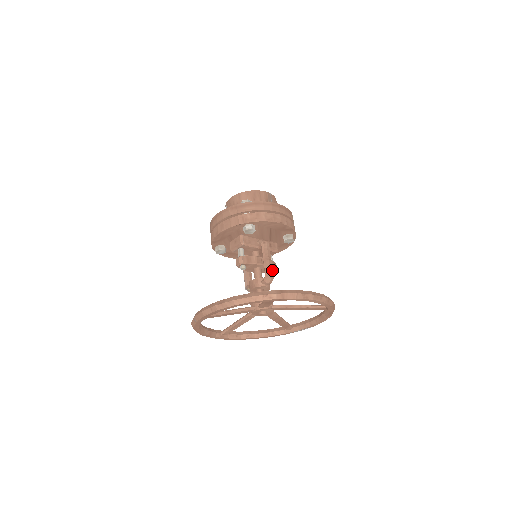
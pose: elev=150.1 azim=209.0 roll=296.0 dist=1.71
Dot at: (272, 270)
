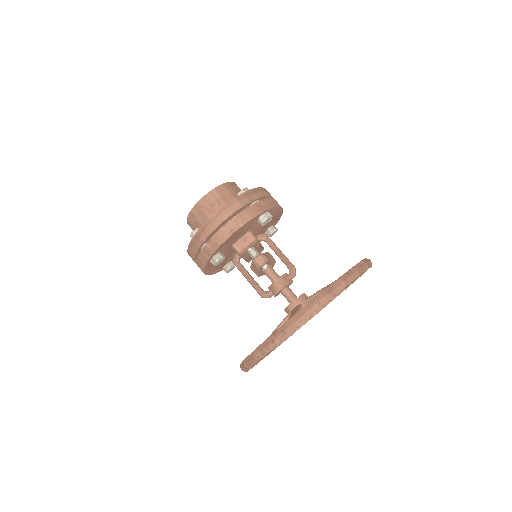
Dot at: occluded
